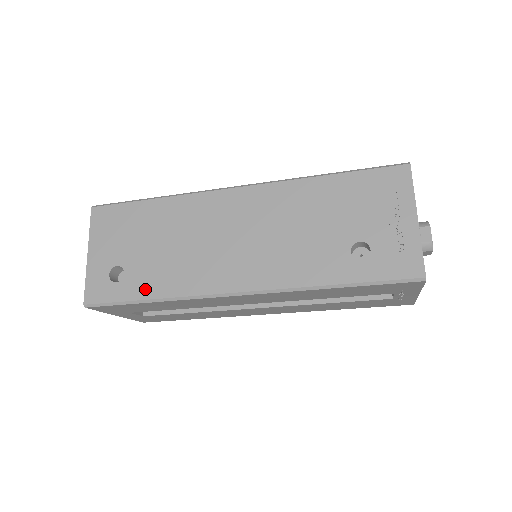
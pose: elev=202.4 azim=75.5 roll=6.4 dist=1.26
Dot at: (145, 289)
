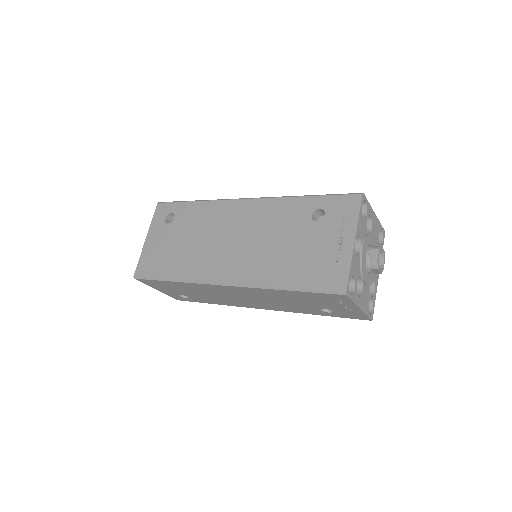
Dot at: (207, 302)
